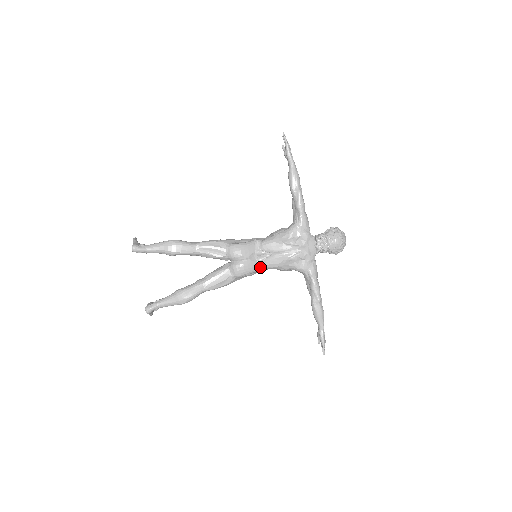
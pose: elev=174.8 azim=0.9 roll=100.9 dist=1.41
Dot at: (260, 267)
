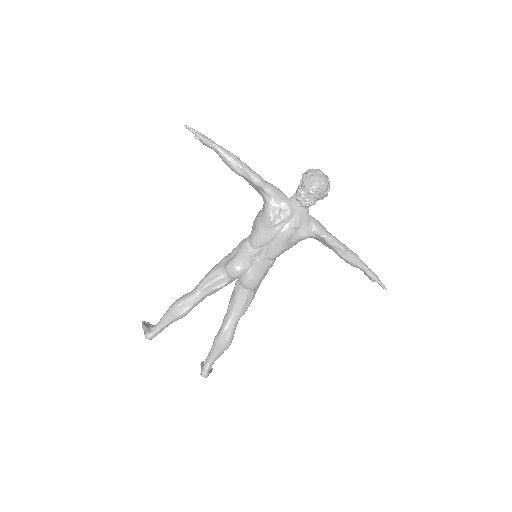
Dot at: (267, 263)
